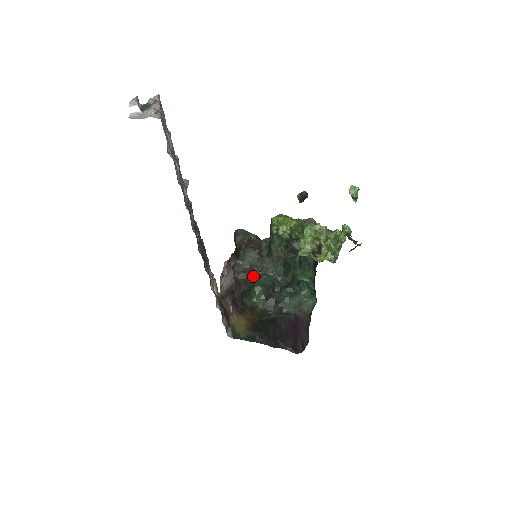
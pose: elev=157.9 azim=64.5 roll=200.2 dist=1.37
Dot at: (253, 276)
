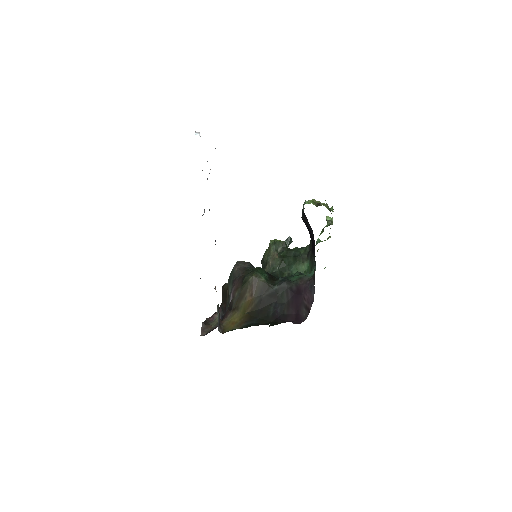
Dot at: occluded
